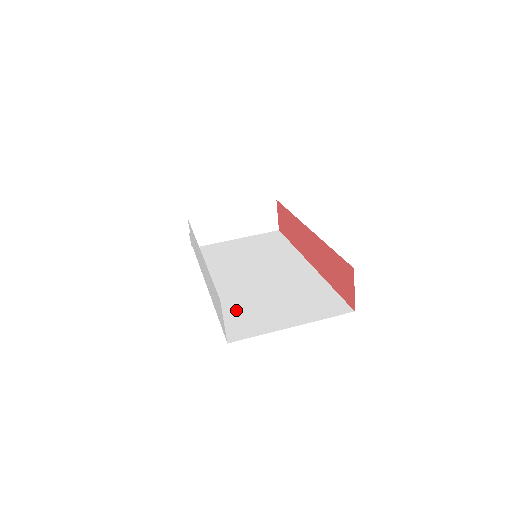
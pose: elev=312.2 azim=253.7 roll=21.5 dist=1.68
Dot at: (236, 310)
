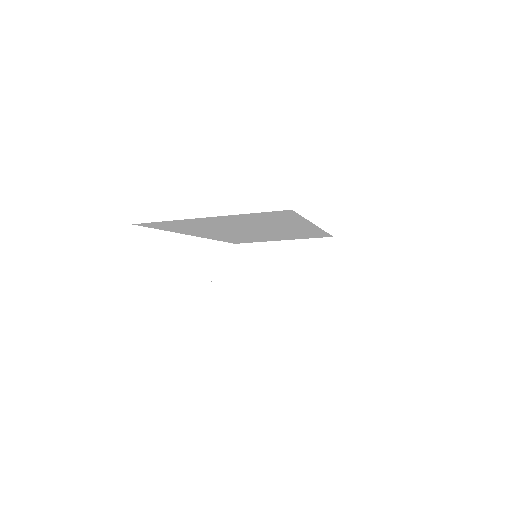
Dot at: occluded
